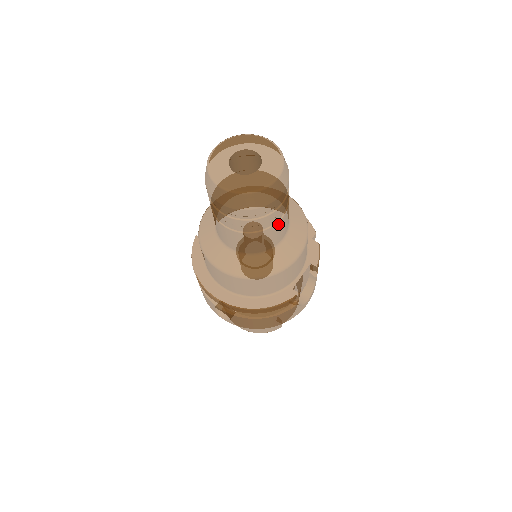
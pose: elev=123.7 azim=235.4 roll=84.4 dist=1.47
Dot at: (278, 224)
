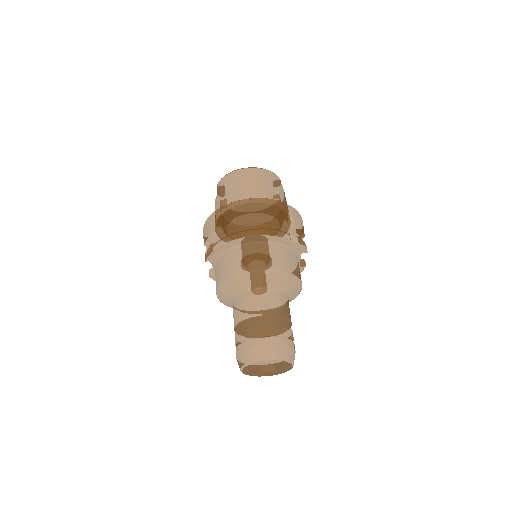
Dot at: occluded
